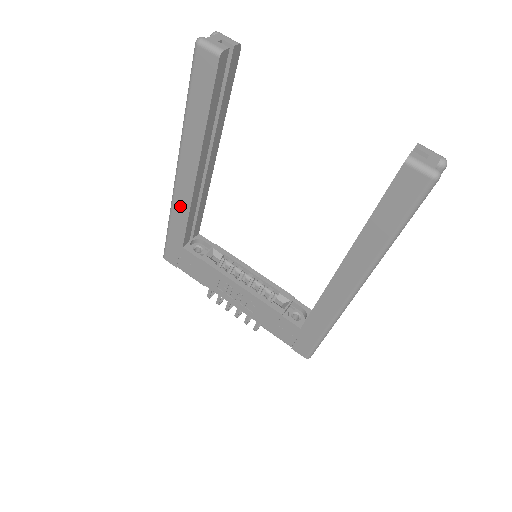
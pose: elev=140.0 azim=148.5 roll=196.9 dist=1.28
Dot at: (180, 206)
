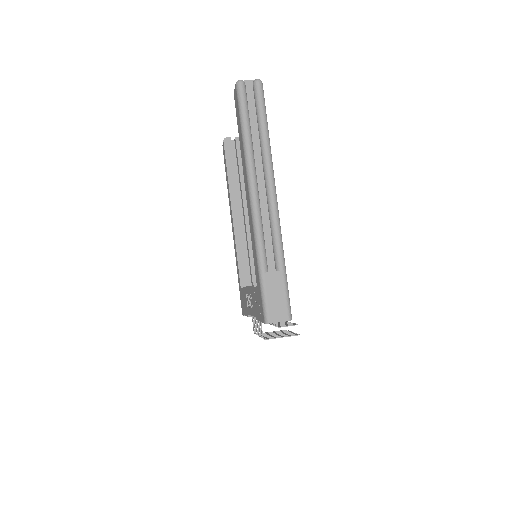
Dot at: (235, 251)
